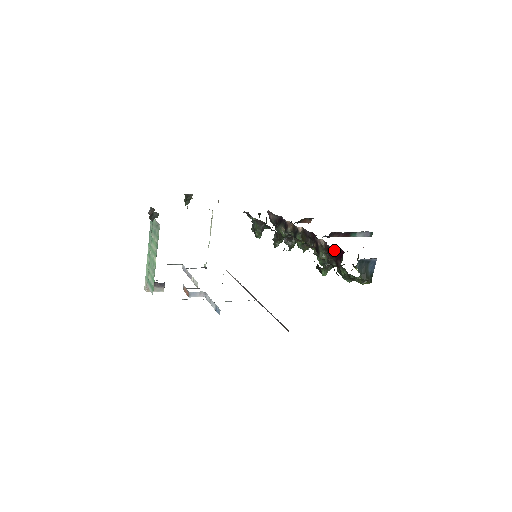
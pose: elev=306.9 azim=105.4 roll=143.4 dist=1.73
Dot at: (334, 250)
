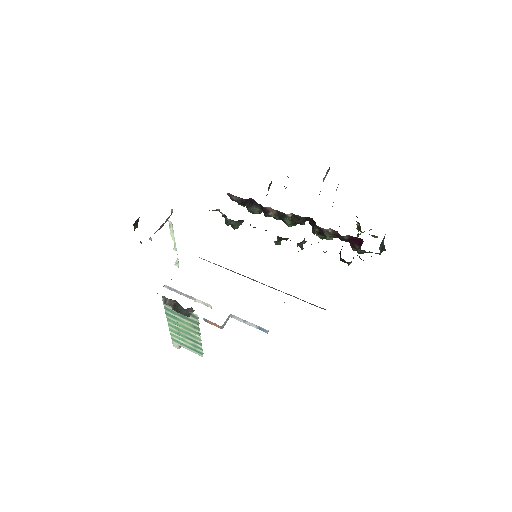
Dot at: (348, 237)
